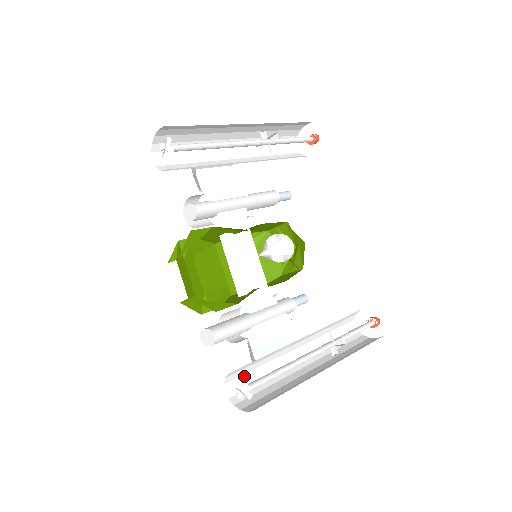
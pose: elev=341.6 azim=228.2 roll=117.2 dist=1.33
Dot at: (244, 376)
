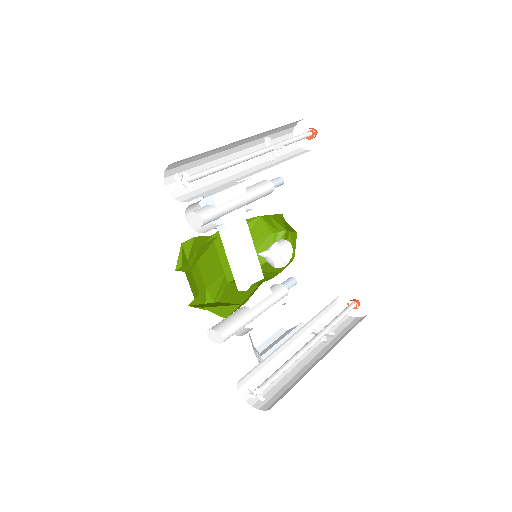
Dot at: (252, 373)
